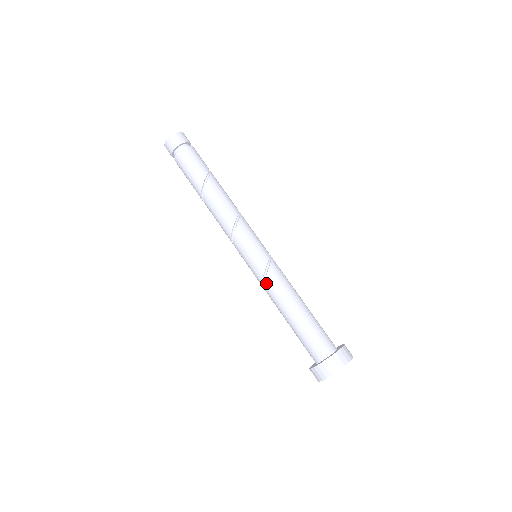
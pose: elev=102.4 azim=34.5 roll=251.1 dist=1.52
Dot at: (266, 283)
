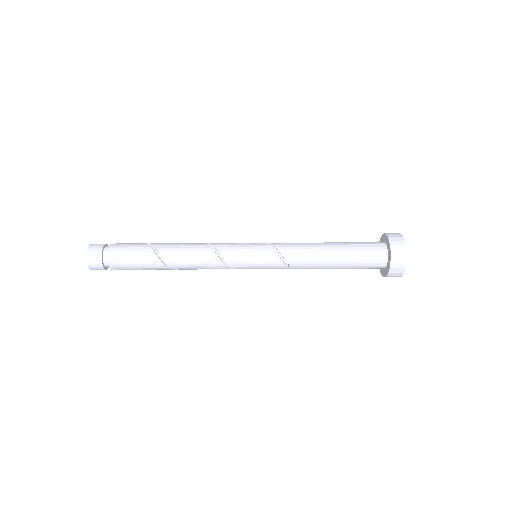
Dot at: (288, 261)
